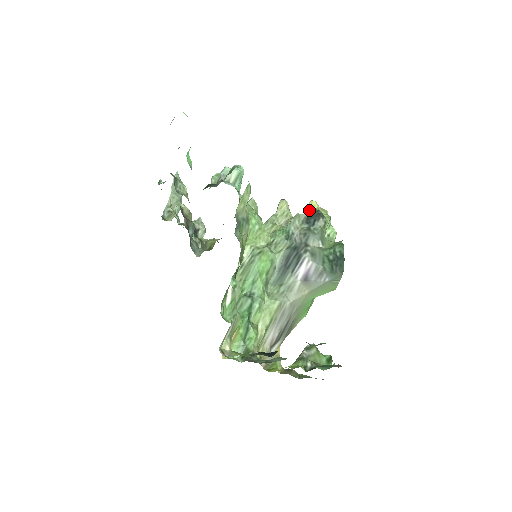
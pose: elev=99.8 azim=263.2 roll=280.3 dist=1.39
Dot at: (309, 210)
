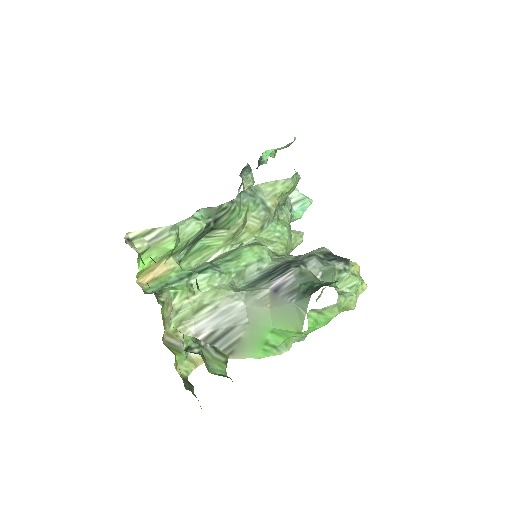
Dot at: occluded
